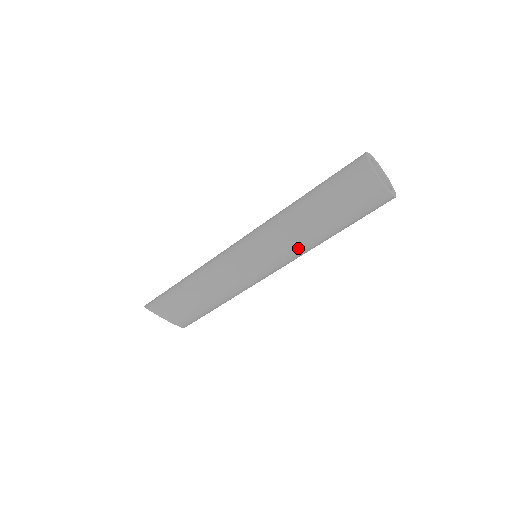
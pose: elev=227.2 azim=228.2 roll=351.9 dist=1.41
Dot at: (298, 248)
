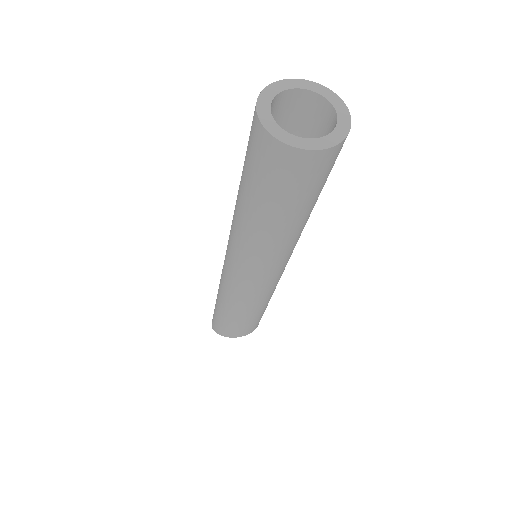
Dot at: (285, 249)
